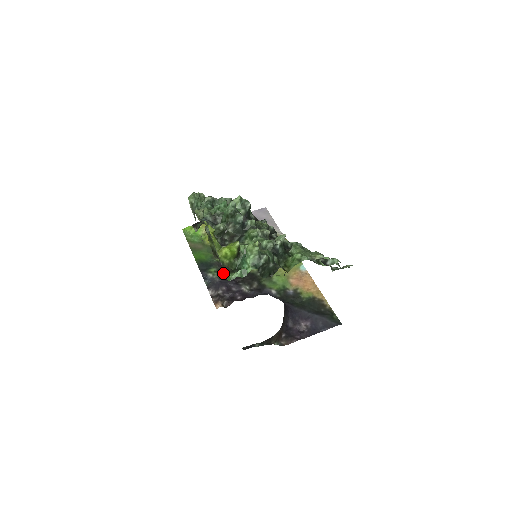
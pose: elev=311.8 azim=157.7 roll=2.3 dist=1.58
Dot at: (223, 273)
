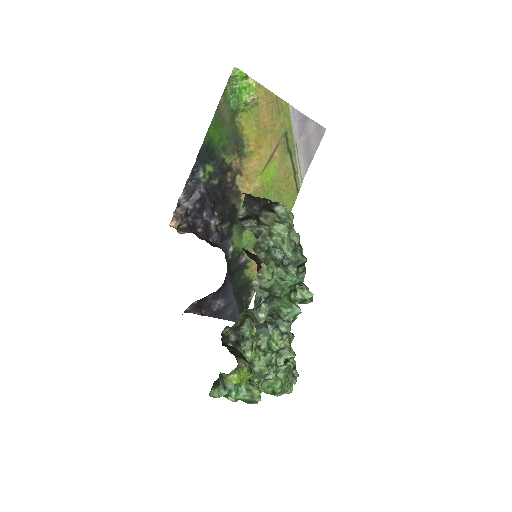
Dot at: (214, 183)
